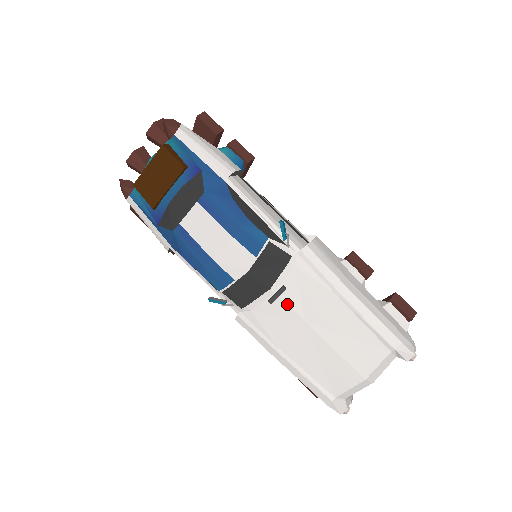
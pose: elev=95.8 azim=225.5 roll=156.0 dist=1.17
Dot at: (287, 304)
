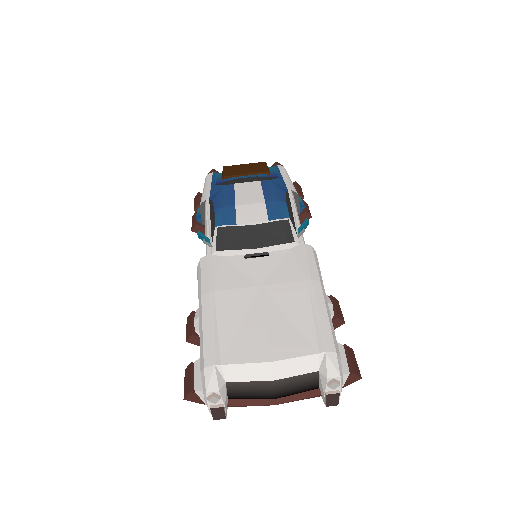
Dot at: (258, 266)
